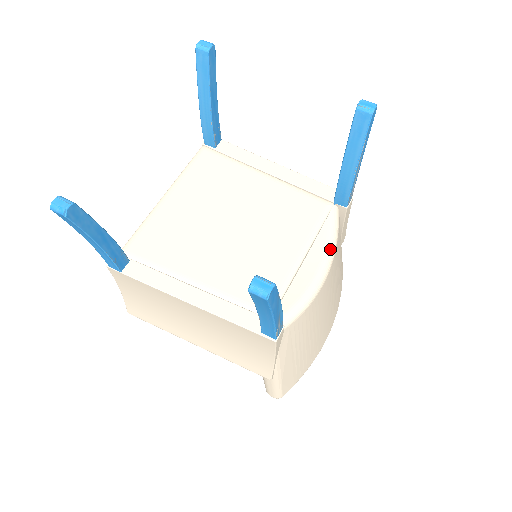
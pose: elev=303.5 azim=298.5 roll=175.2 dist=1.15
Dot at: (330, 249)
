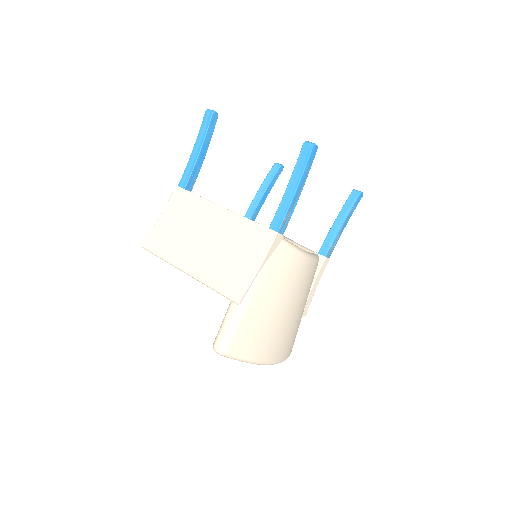
Dot at: (313, 255)
